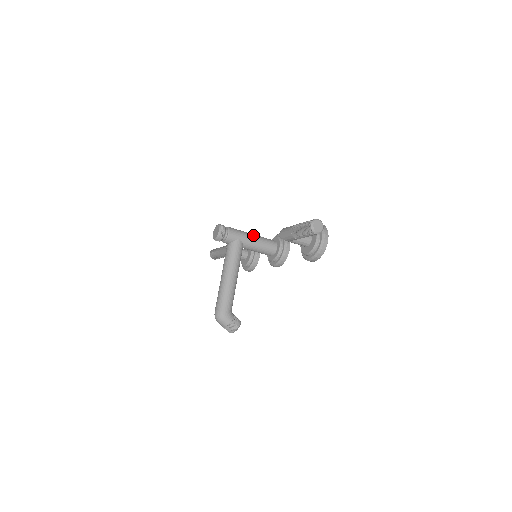
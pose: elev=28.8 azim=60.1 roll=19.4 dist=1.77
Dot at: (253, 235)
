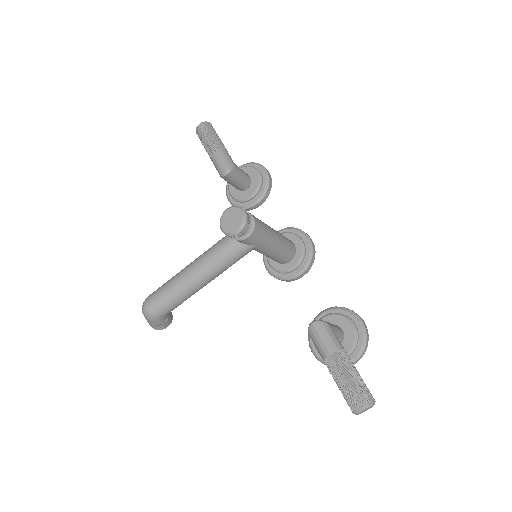
Dot at: (277, 241)
